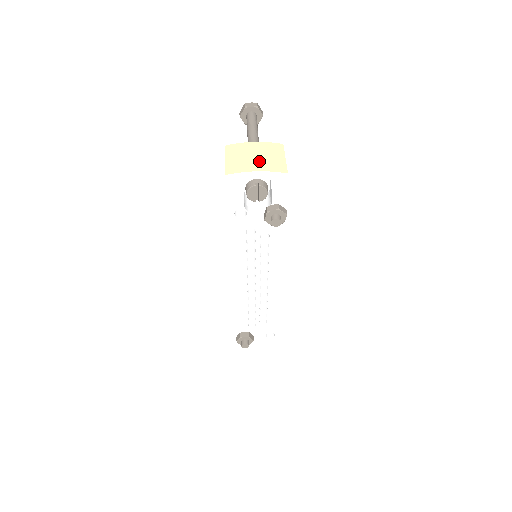
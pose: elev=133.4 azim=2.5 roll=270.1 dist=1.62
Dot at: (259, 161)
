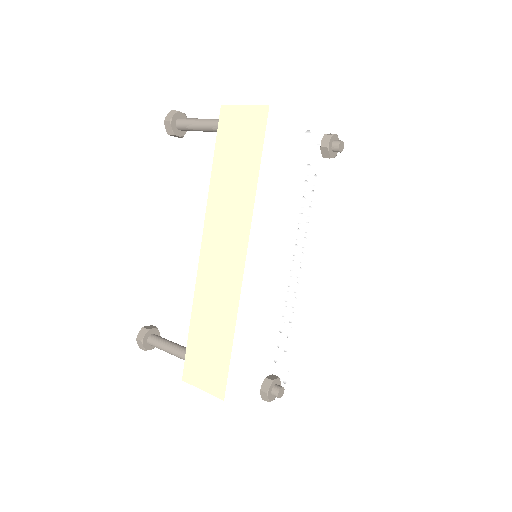
Dot at: occluded
